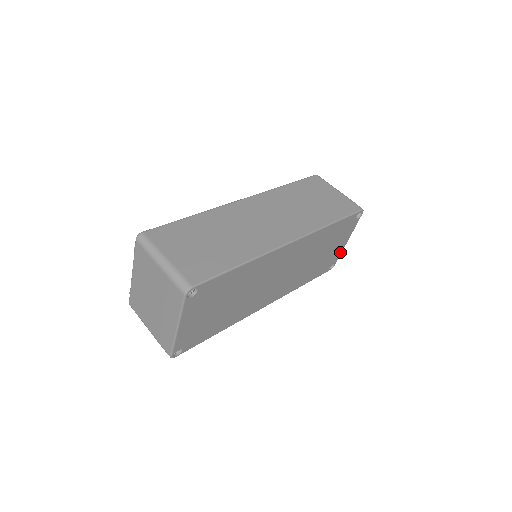
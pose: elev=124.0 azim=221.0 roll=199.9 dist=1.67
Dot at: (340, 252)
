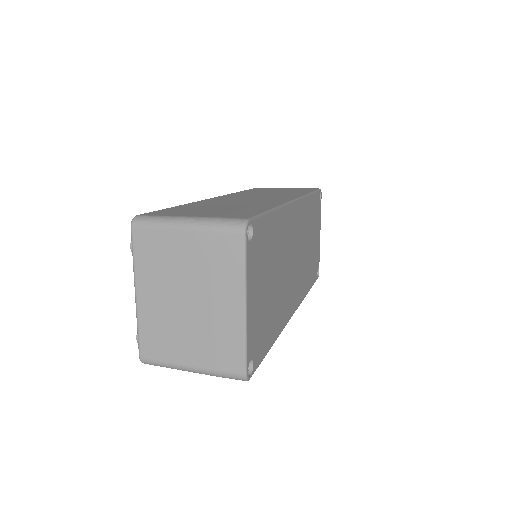
Dot at: (319, 251)
